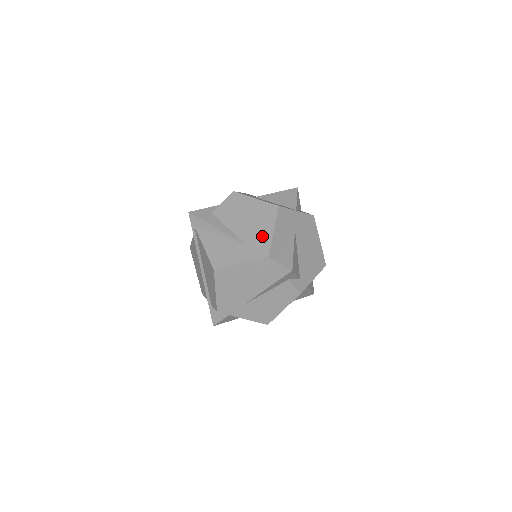
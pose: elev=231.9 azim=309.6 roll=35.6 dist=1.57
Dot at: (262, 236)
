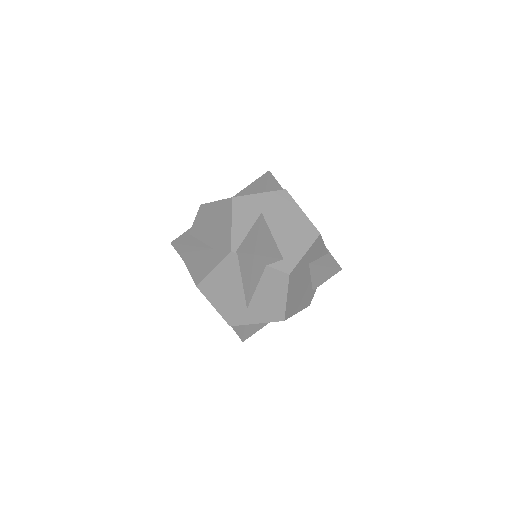
Dot at: (224, 234)
